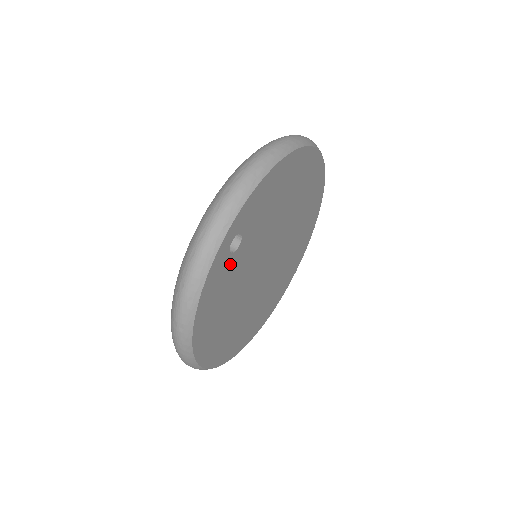
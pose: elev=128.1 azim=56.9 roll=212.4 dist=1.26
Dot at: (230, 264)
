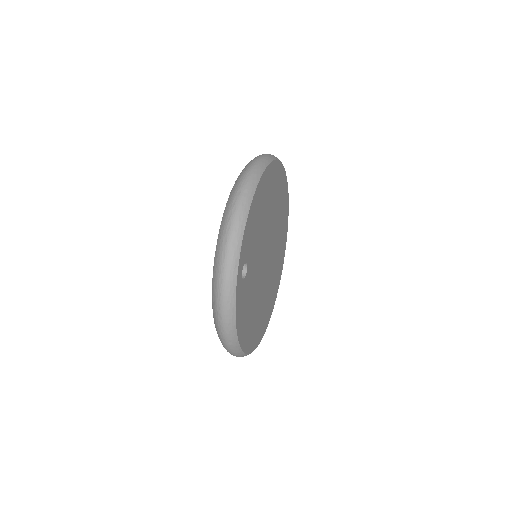
Dot at: (245, 285)
